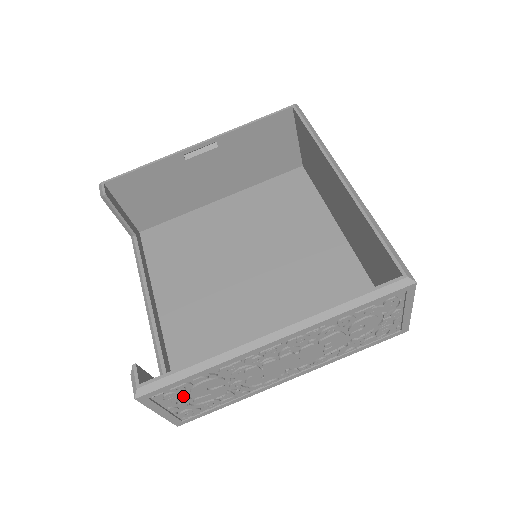
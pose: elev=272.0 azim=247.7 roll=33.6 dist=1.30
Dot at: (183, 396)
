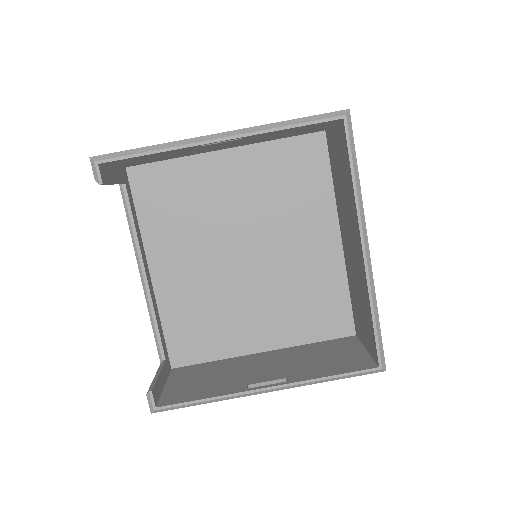
Dot at: occluded
